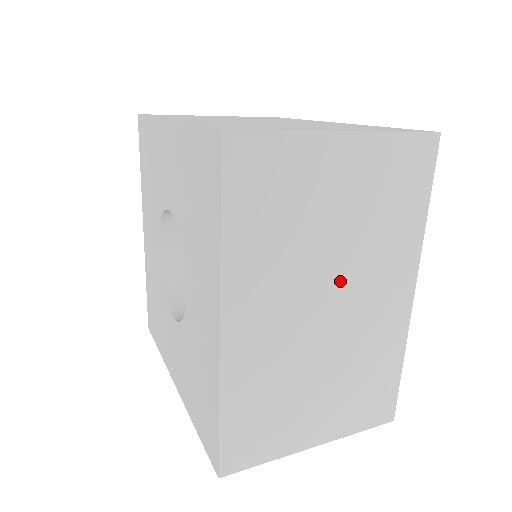
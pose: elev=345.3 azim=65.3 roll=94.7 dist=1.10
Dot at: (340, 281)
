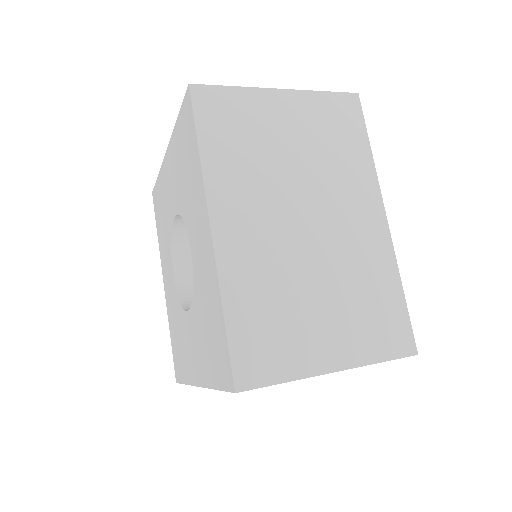
Dot at: occluded
